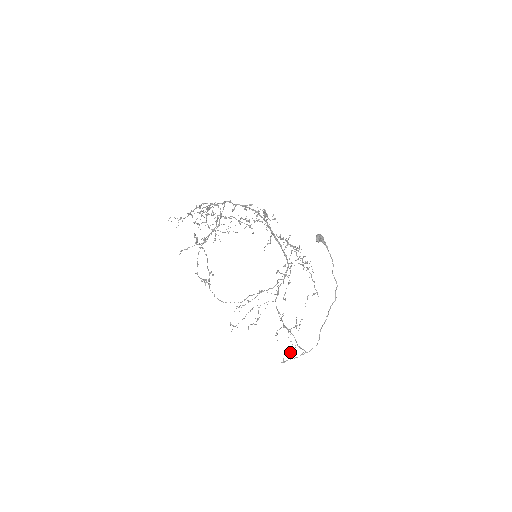
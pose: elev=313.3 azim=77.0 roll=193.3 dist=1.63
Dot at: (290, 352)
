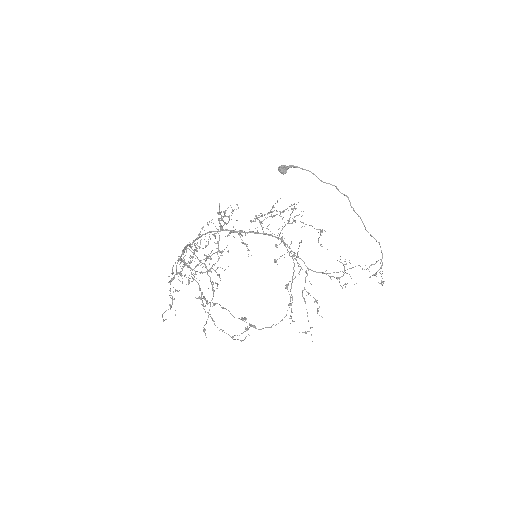
Dot at: (374, 274)
